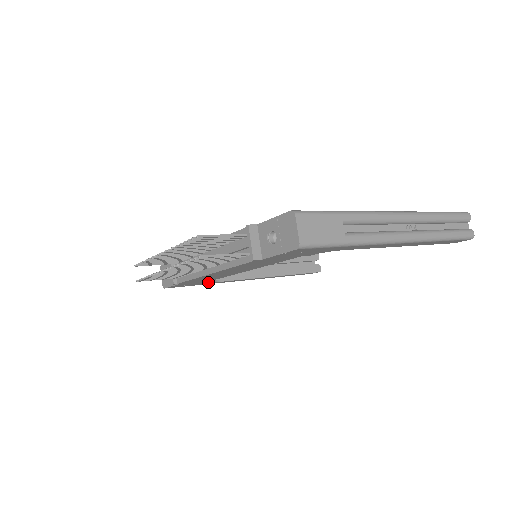
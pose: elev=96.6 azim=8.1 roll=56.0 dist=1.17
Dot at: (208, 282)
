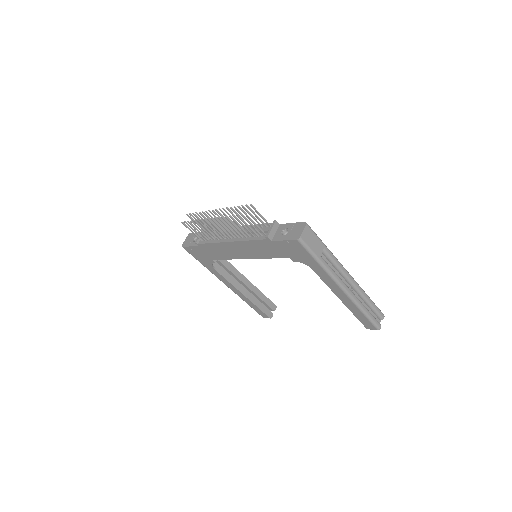
Dot at: (210, 262)
